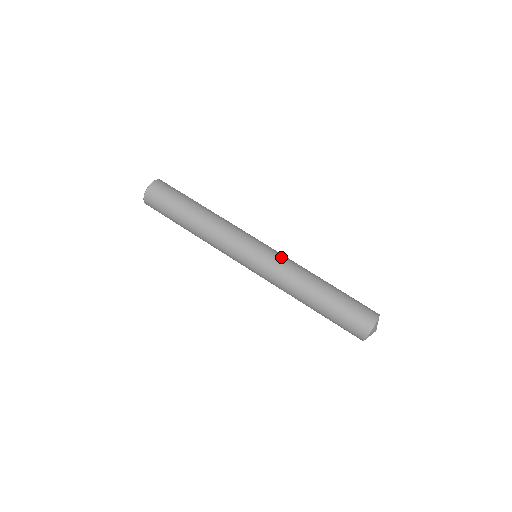
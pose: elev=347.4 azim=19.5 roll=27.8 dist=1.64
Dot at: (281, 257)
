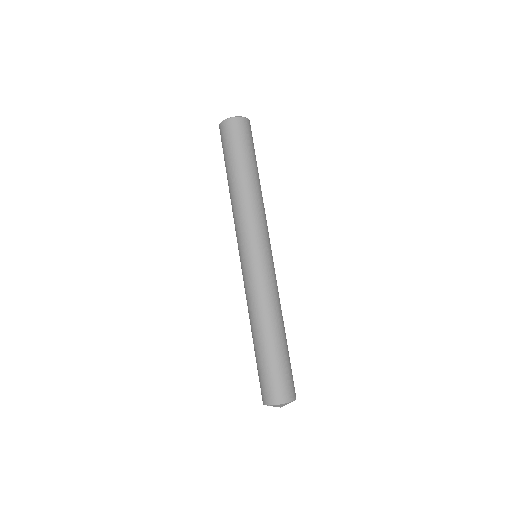
Dot at: (268, 278)
